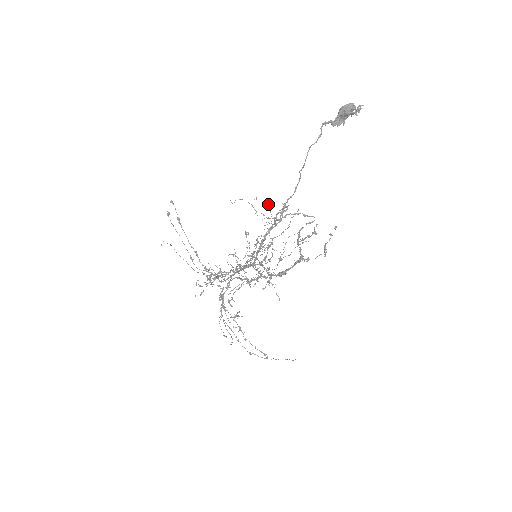
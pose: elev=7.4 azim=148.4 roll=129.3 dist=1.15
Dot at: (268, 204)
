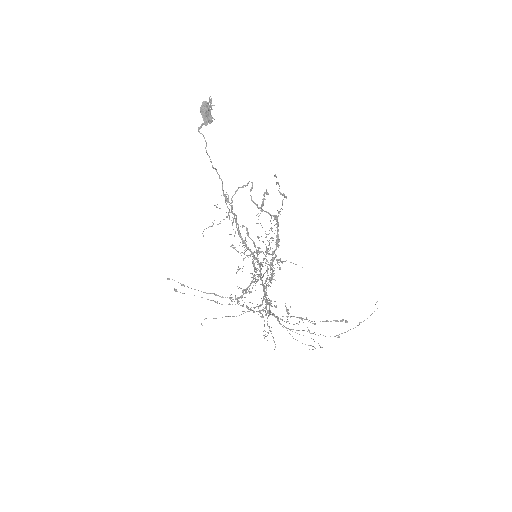
Dot at: occluded
